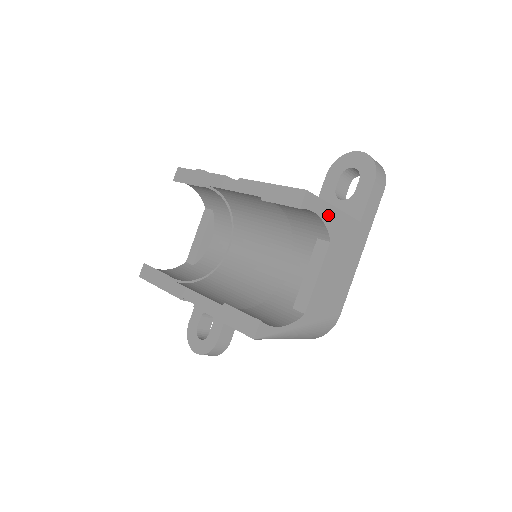
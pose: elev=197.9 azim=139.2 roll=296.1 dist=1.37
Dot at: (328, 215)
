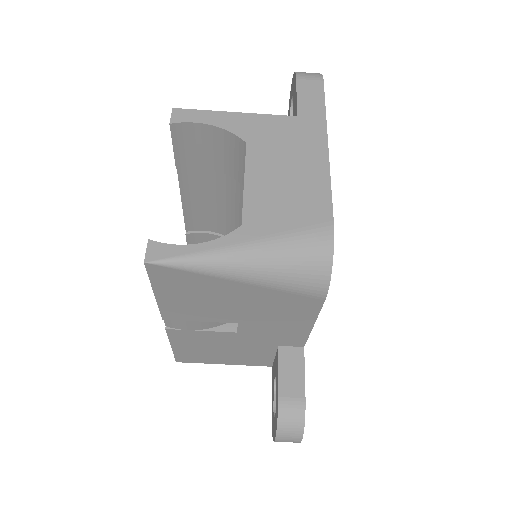
Dot at: (225, 121)
